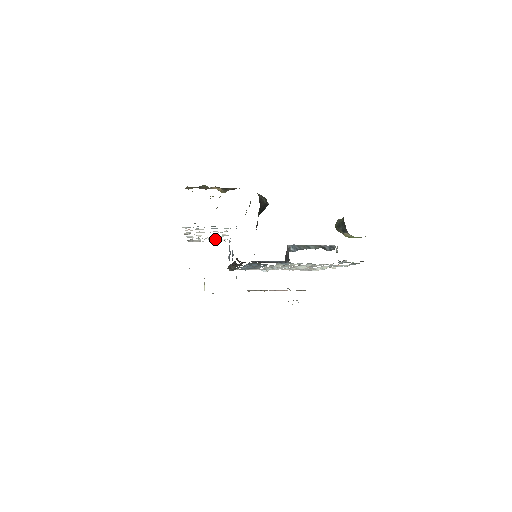
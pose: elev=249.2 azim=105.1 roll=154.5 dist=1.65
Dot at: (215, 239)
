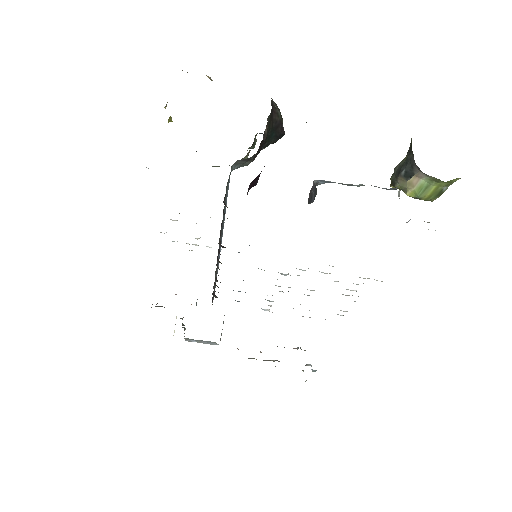
Dot at: (197, 239)
